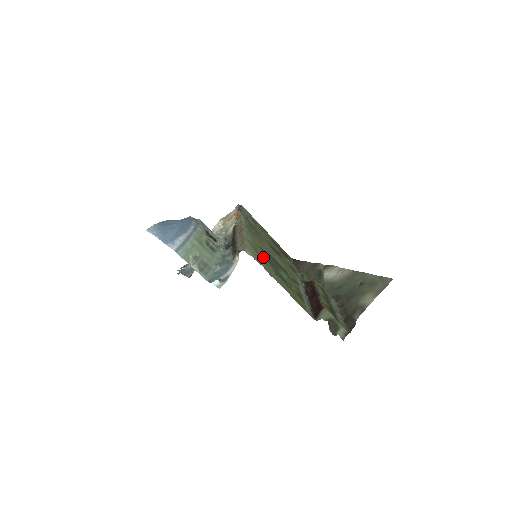
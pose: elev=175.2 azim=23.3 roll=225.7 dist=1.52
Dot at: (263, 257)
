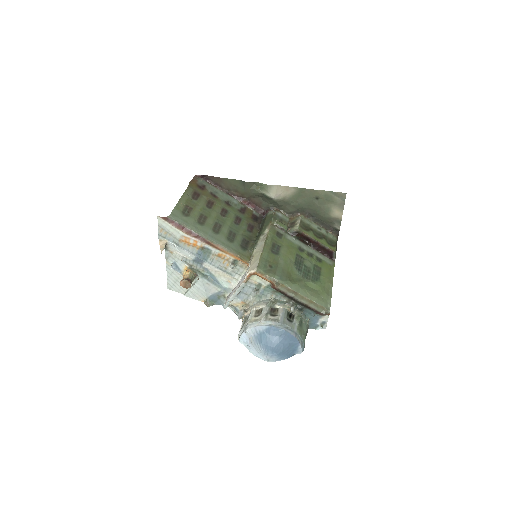
Dot at: (313, 286)
